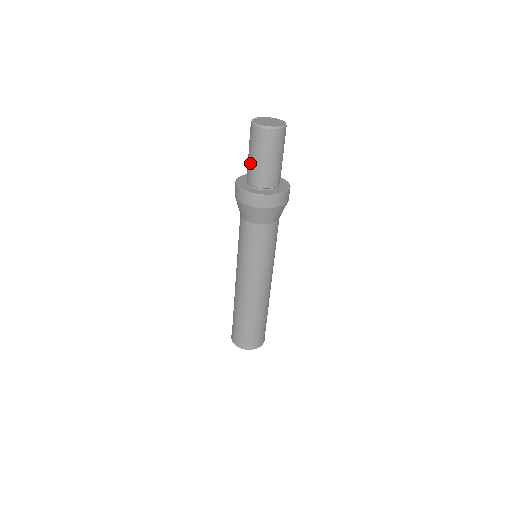
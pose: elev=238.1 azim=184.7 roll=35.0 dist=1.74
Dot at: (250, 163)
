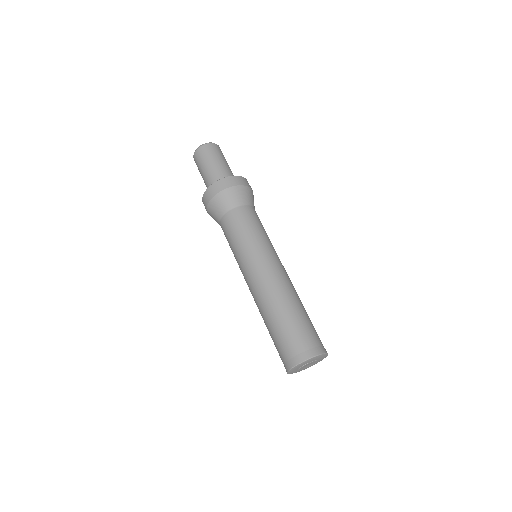
Dot at: (204, 182)
